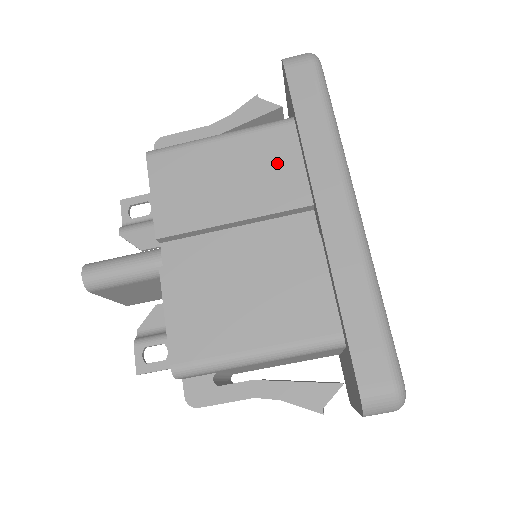
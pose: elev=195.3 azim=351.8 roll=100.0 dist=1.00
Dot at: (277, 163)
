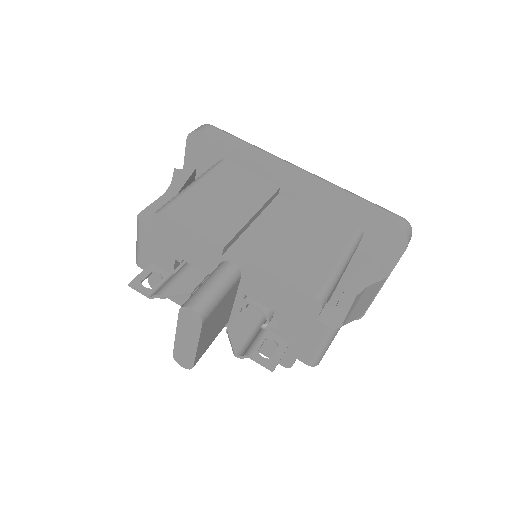
Dot at: (241, 180)
